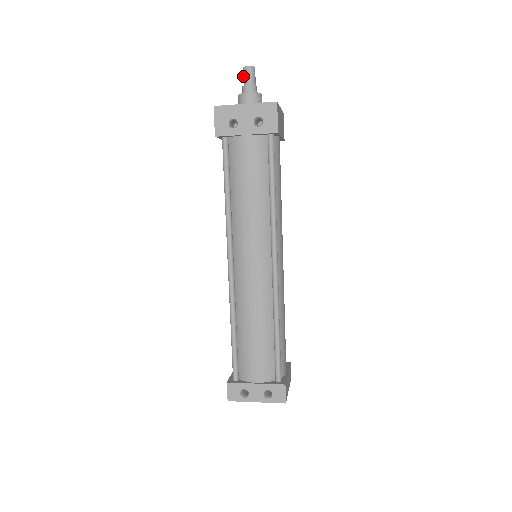
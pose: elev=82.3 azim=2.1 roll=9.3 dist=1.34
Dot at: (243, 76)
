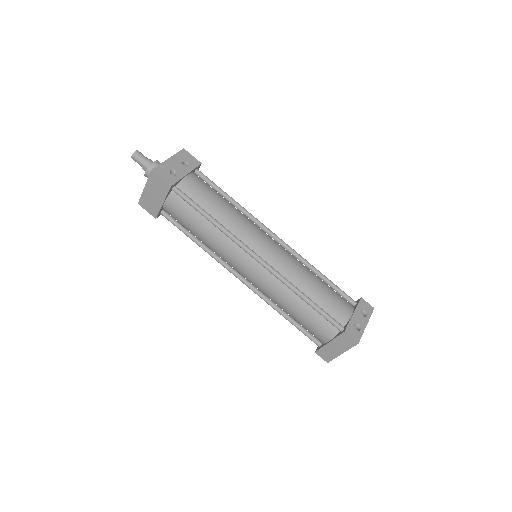
Dot at: (137, 159)
